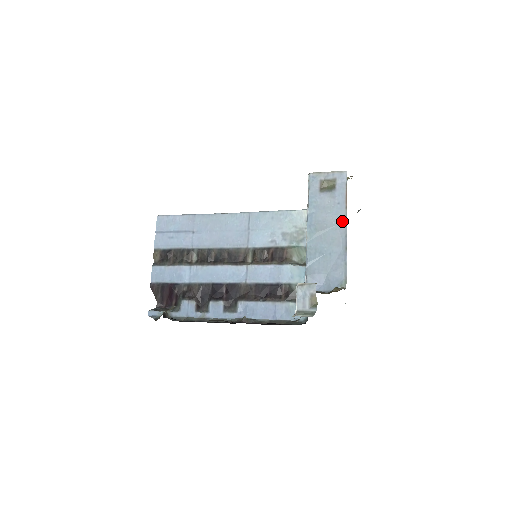
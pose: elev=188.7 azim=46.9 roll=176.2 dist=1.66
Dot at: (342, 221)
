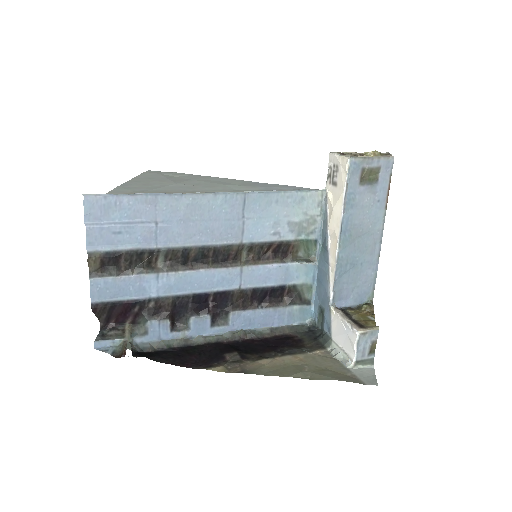
Dot at: (379, 224)
